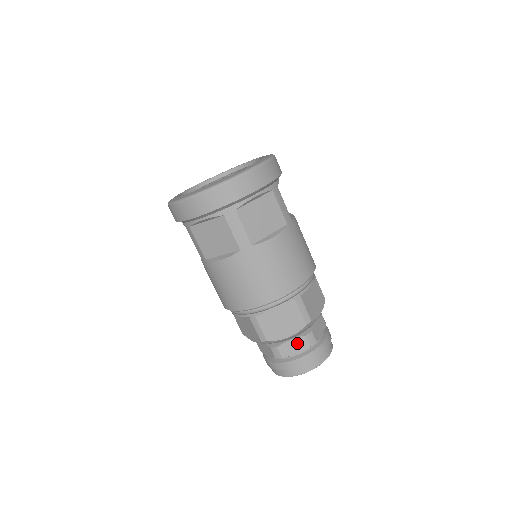
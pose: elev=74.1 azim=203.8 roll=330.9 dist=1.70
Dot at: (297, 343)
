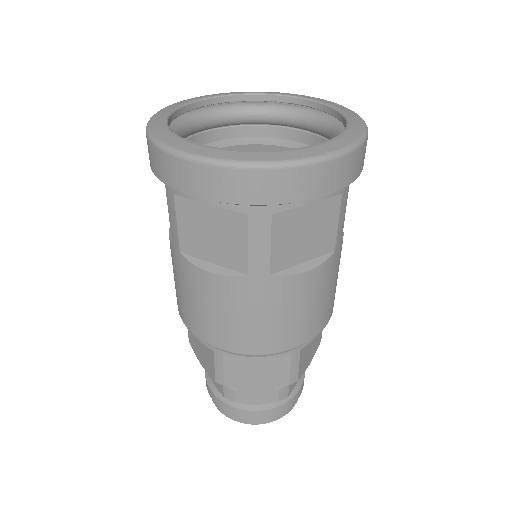
Dot at: occluded
